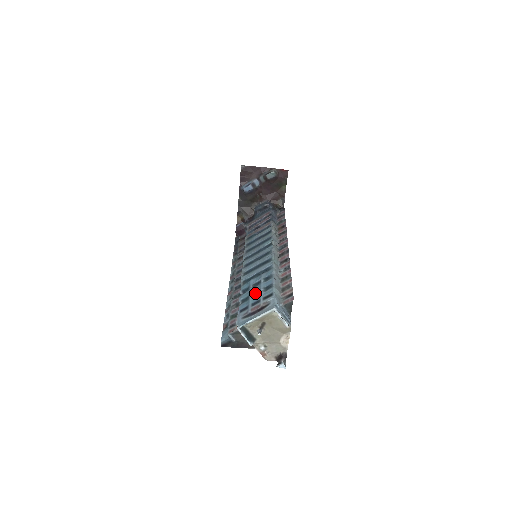
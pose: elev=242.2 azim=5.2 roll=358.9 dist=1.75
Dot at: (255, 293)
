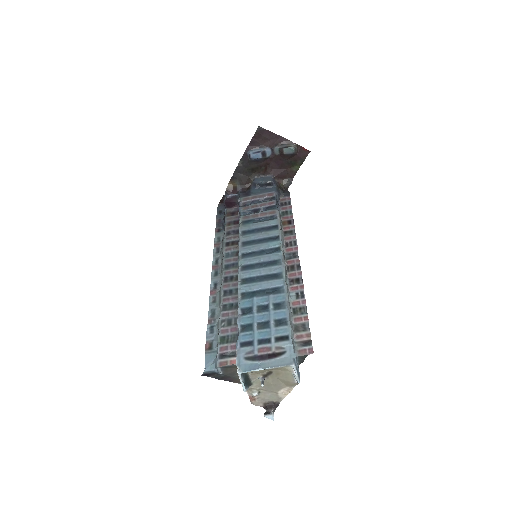
Dot at: (262, 323)
